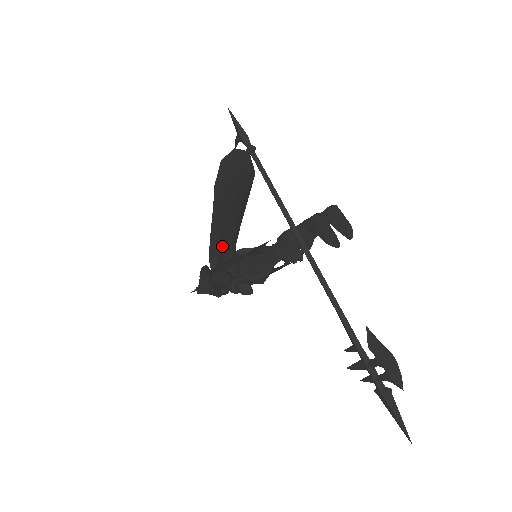
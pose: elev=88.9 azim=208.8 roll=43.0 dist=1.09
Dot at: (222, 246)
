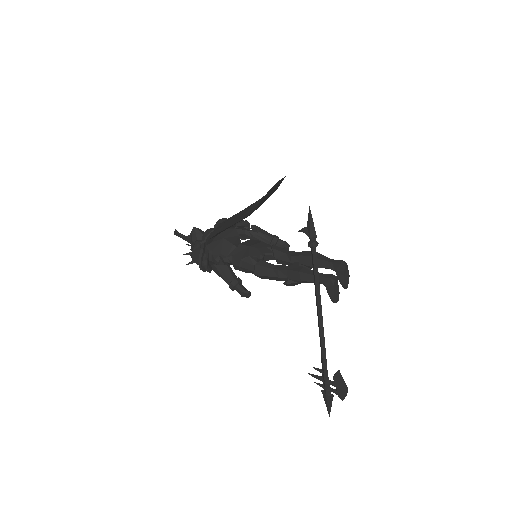
Dot at: occluded
